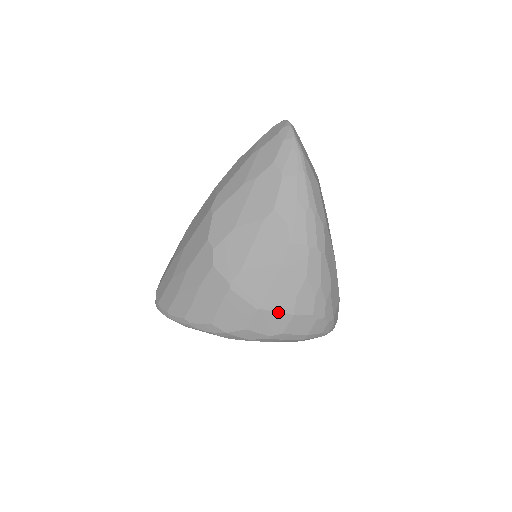
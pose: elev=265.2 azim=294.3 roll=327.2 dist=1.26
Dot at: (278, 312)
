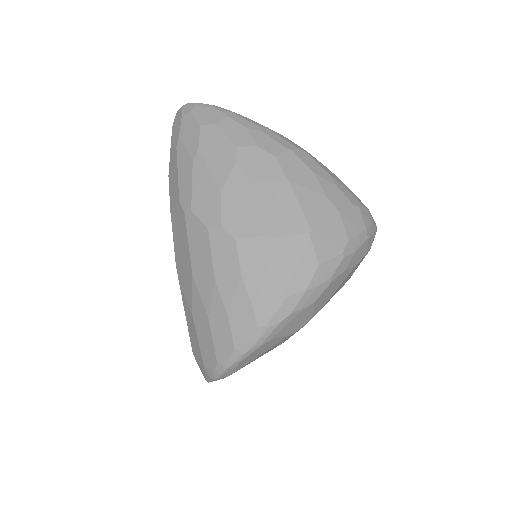
Dot at: (326, 220)
